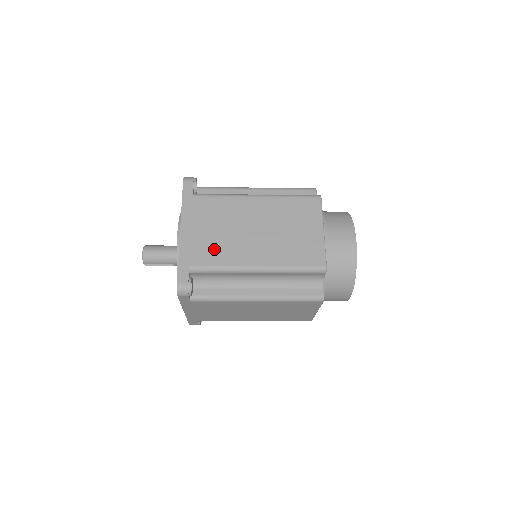
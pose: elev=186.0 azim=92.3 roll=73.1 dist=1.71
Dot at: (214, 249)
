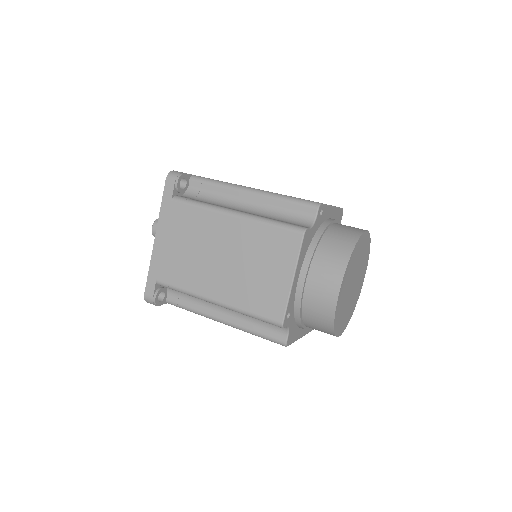
Dot at: (180, 268)
